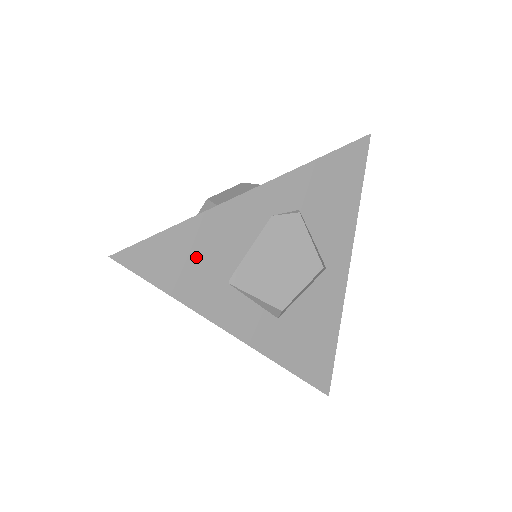
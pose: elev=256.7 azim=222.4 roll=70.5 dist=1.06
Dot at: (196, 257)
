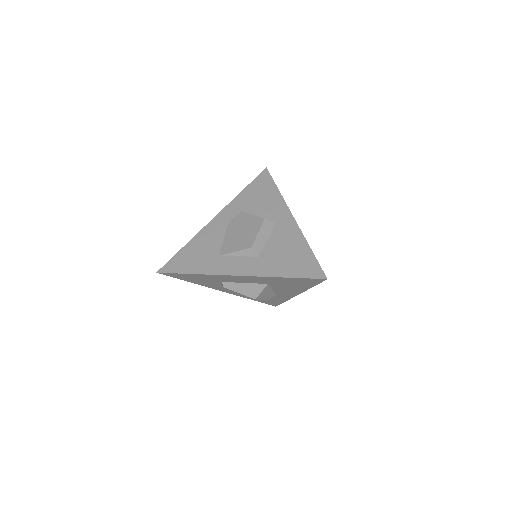
Dot at: (197, 254)
